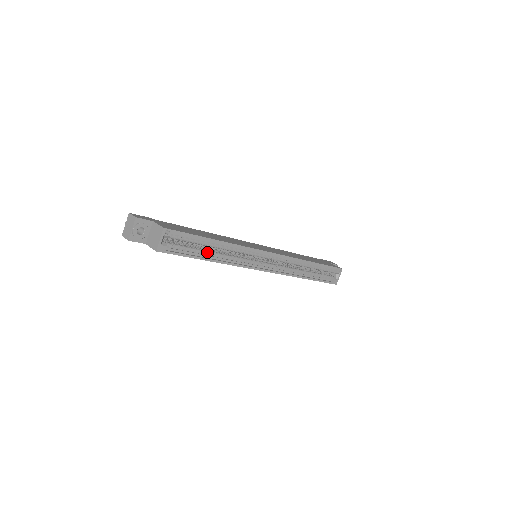
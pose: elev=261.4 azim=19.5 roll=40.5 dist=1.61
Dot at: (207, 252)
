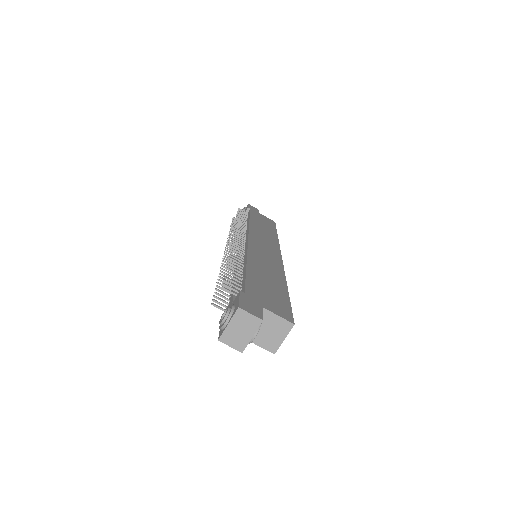
Dot at: occluded
